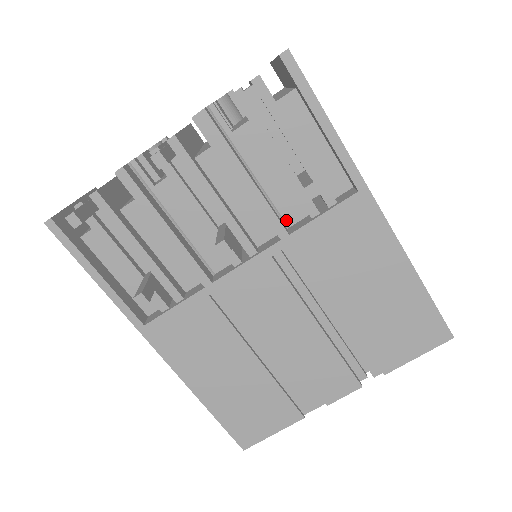
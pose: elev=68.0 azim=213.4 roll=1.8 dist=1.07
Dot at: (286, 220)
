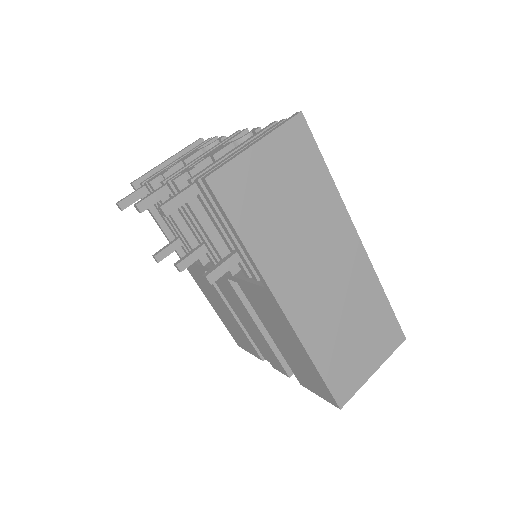
Dot at: occluded
